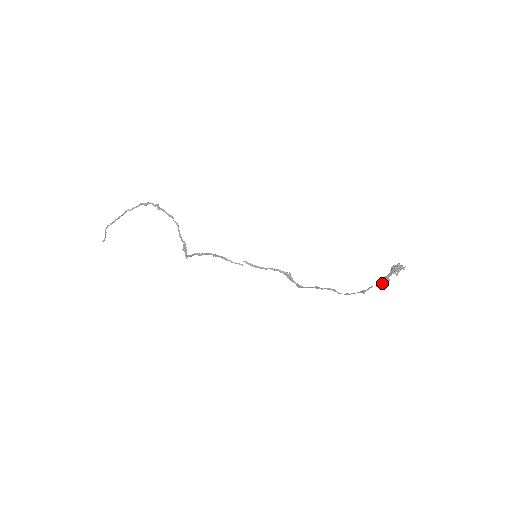
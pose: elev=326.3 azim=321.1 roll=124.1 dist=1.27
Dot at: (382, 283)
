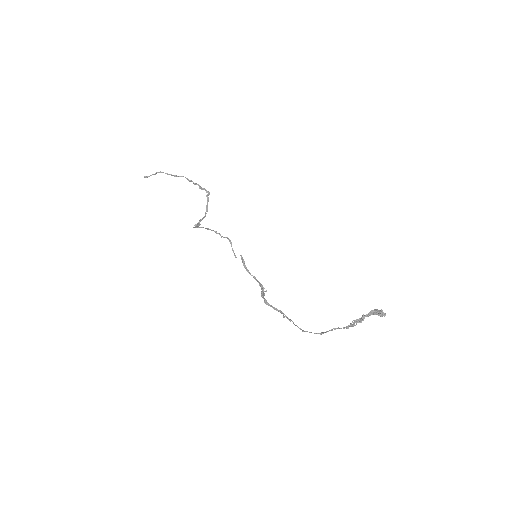
Dot at: occluded
